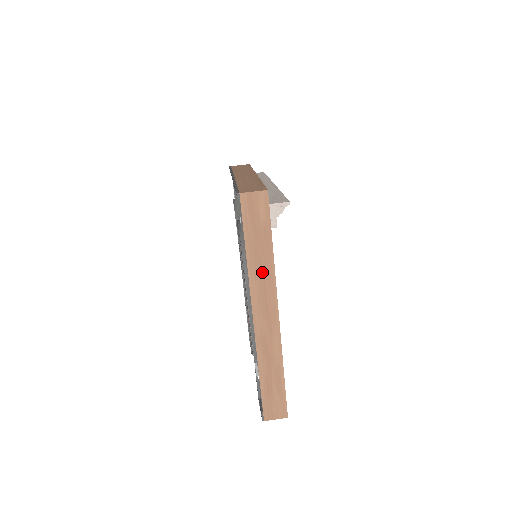
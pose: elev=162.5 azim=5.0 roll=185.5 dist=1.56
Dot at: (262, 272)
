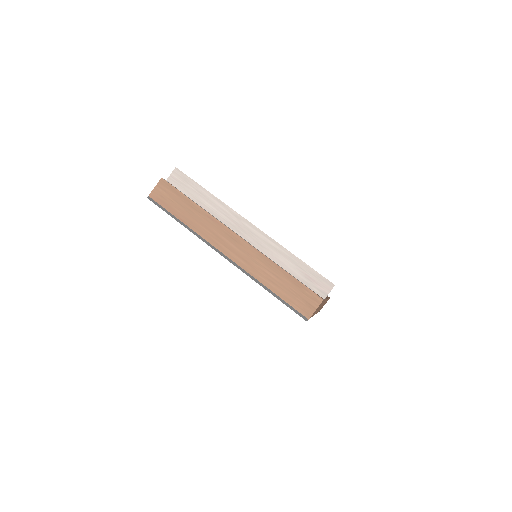
Dot at: occluded
